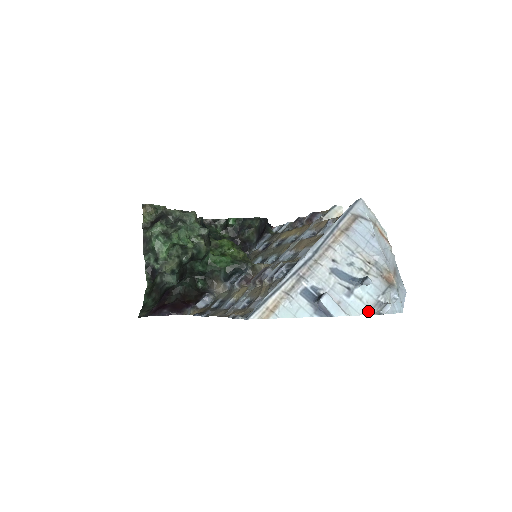
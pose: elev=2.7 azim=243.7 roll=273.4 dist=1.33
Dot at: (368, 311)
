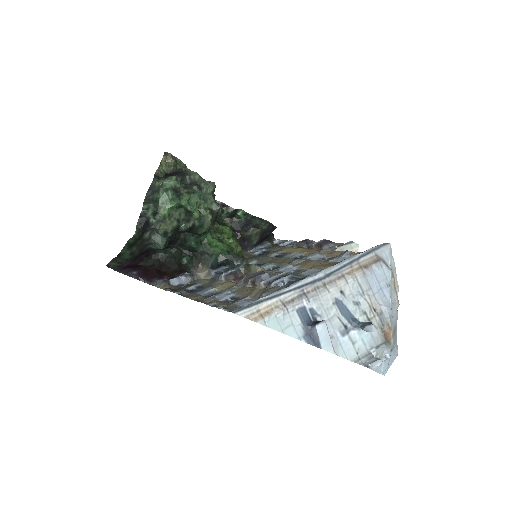
Dot at: (356, 358)
